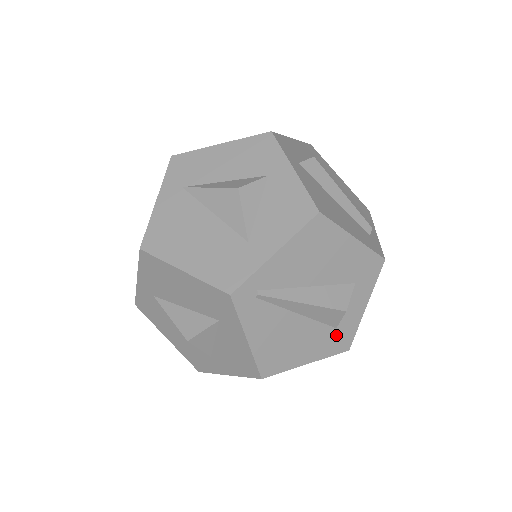
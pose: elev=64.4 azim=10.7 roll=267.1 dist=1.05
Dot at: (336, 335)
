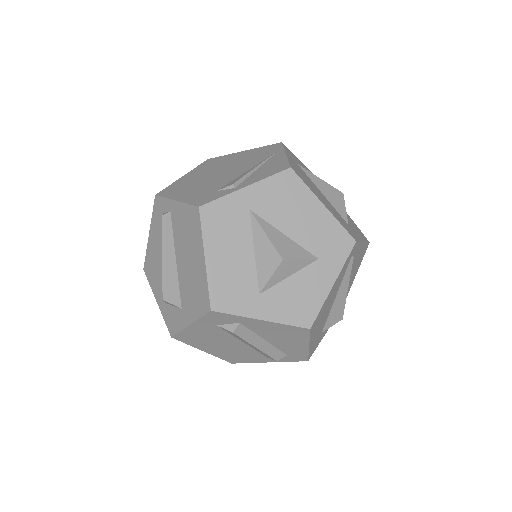
Dot at: (318, 339)
